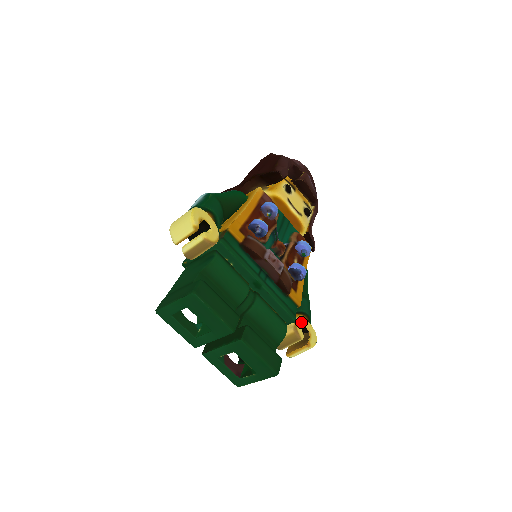
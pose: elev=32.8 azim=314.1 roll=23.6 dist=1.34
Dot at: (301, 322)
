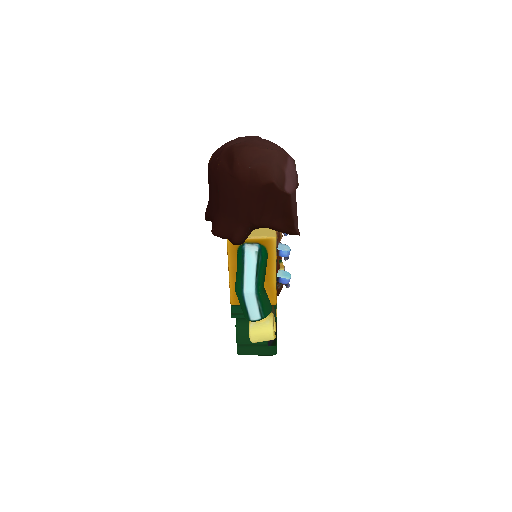
Dot at: occluded
